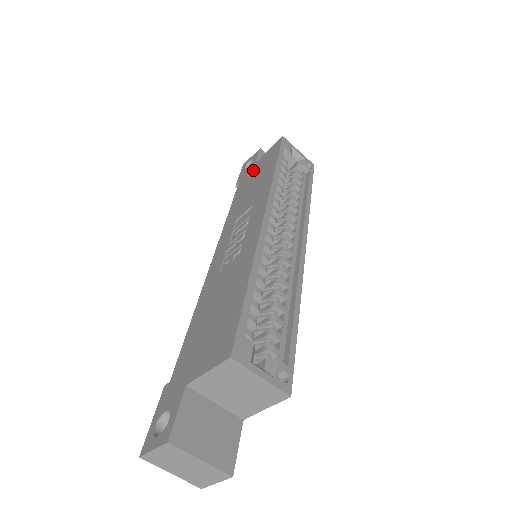
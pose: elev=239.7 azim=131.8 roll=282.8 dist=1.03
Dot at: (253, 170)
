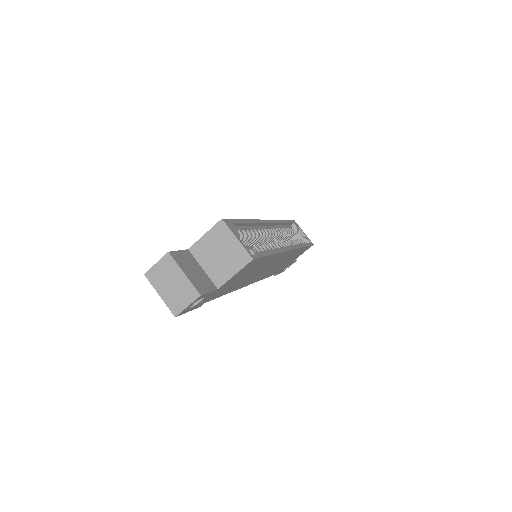
Dot at: occluded
